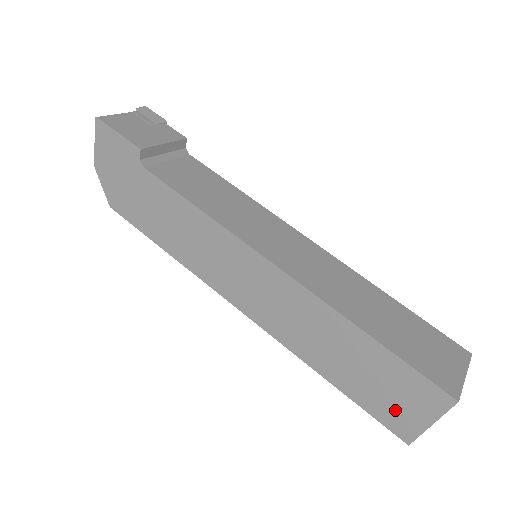
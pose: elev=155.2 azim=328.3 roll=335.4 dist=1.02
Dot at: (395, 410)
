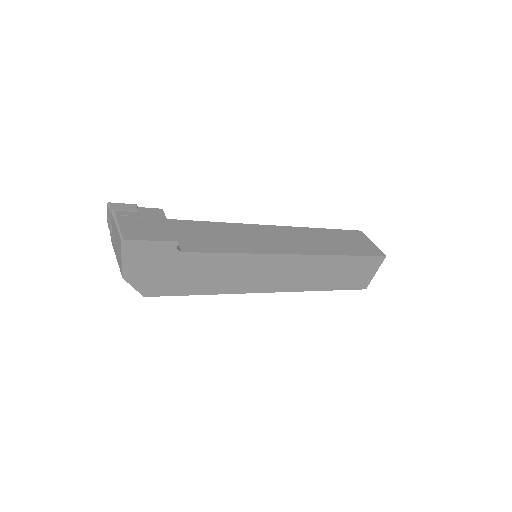
Dot at: (360, 279)
